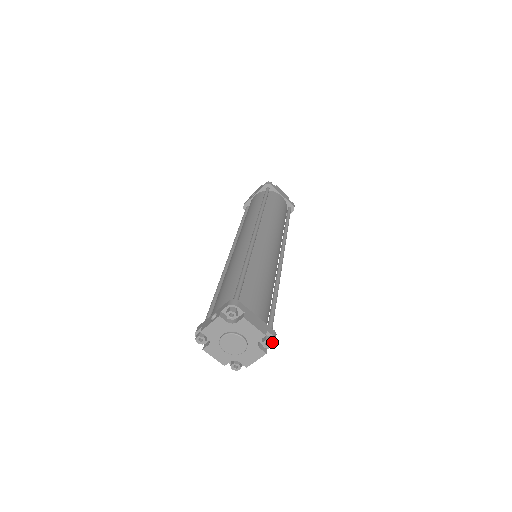
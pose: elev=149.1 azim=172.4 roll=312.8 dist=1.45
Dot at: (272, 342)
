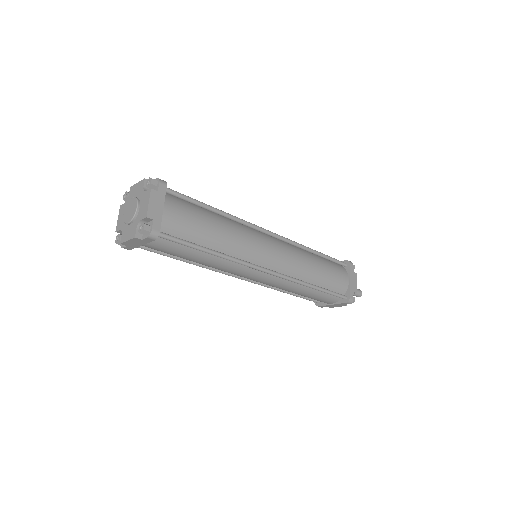
Dot at: (153, 179)
